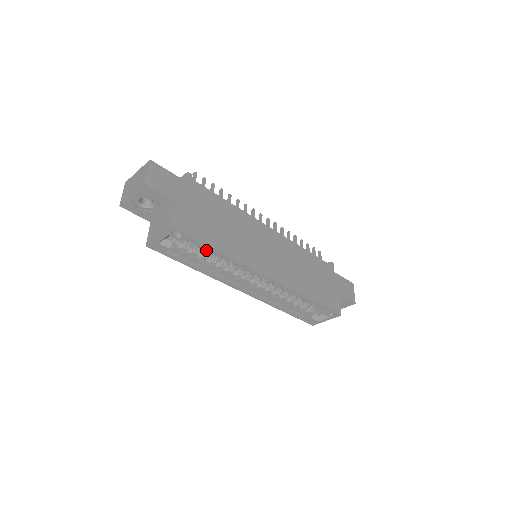
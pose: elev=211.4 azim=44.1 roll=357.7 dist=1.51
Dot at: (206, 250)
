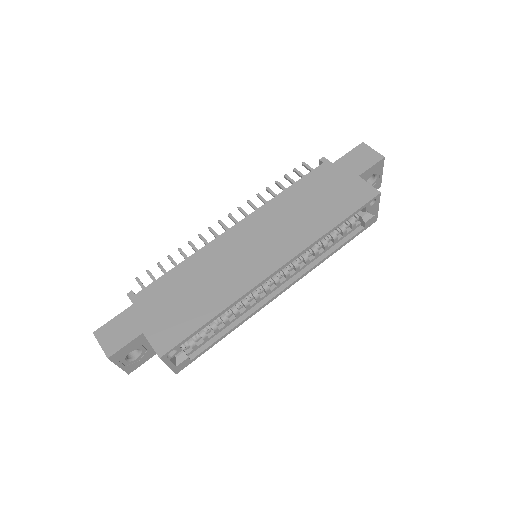
Dot at: occluded
